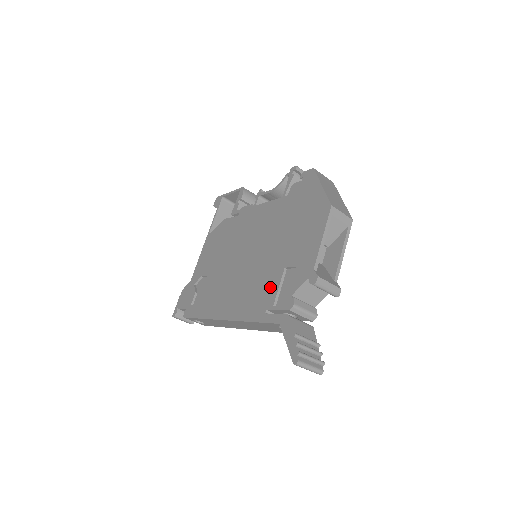
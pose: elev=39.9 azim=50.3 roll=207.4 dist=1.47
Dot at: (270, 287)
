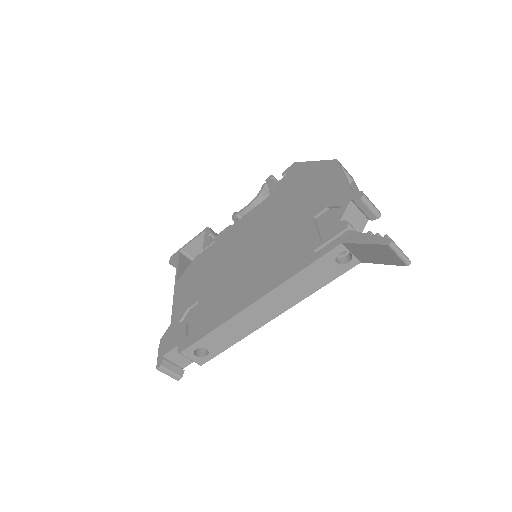
Dot at: (305, 237)
